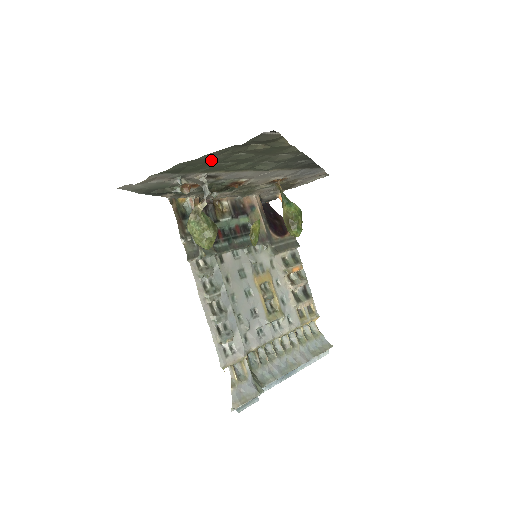
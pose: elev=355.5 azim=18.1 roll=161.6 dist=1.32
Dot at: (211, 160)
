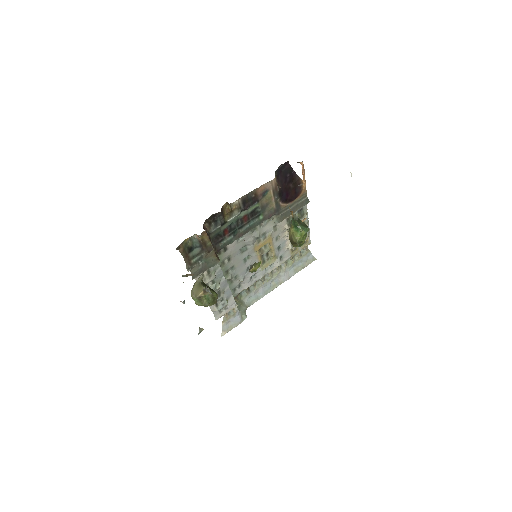
Dot at: occluded
